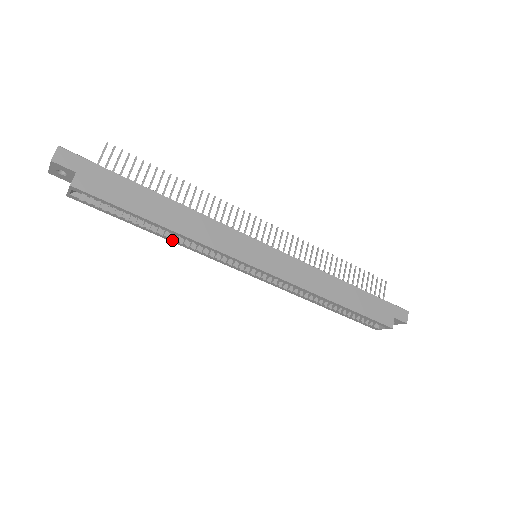
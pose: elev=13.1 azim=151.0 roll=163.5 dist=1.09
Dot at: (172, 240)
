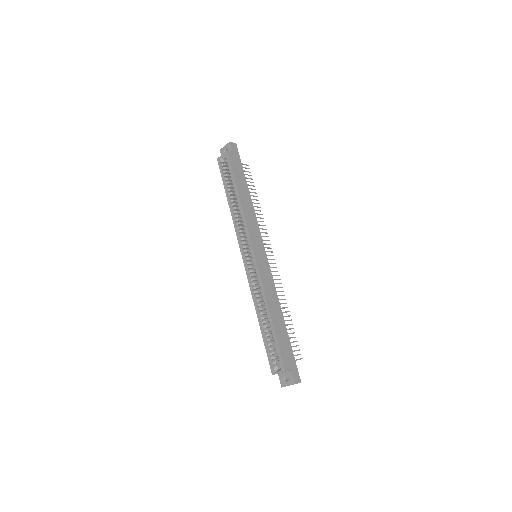
Dot at: (232, 210)
